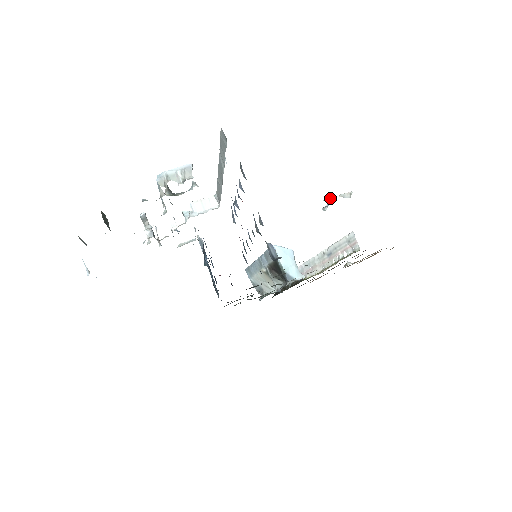
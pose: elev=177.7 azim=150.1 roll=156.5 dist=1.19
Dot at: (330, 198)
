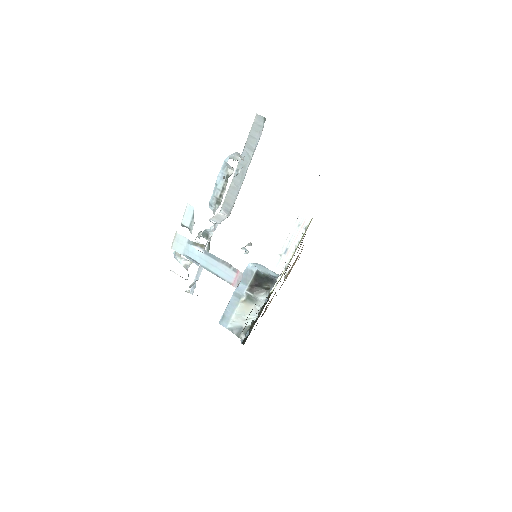
Dot at: (243, 247)
